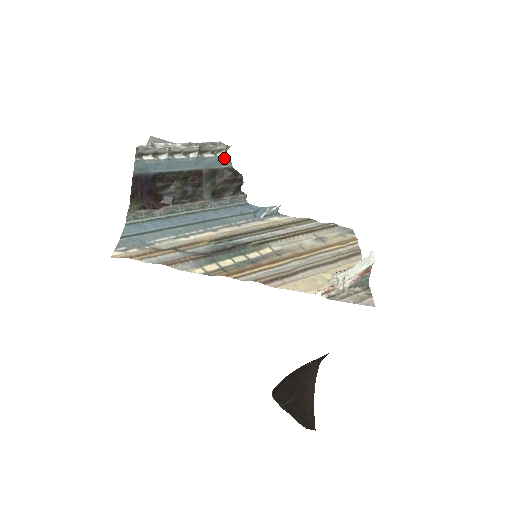
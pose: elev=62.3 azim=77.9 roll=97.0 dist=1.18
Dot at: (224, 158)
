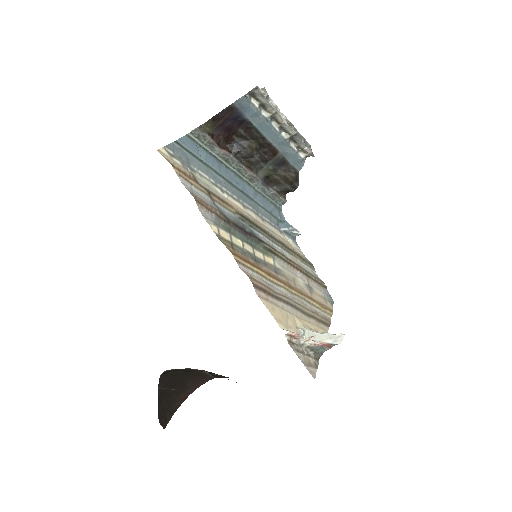
Dot at: (301, 160)
